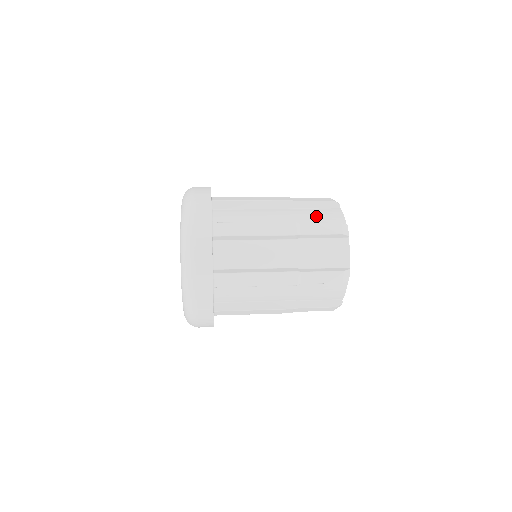
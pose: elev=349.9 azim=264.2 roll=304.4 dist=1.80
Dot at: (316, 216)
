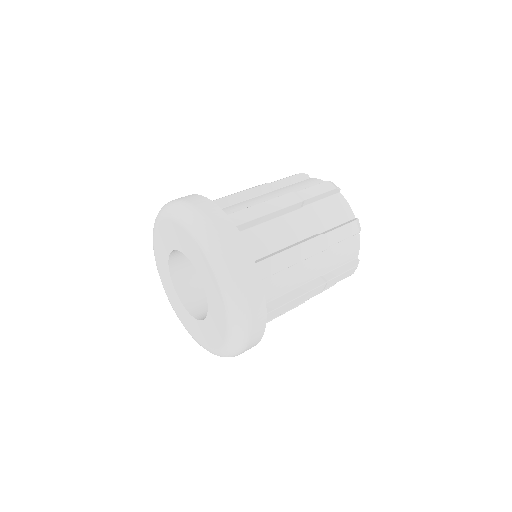
Dot at: (300, 187)
